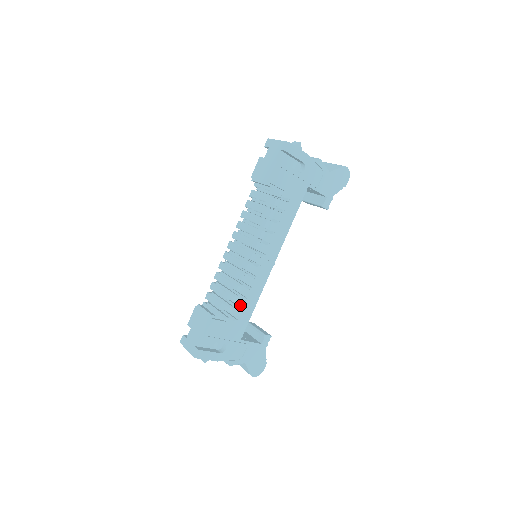
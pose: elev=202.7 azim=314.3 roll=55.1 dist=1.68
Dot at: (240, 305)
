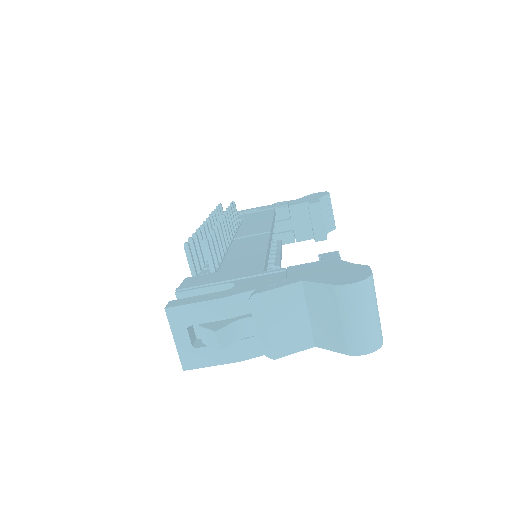
Dot at: (235, 259)
